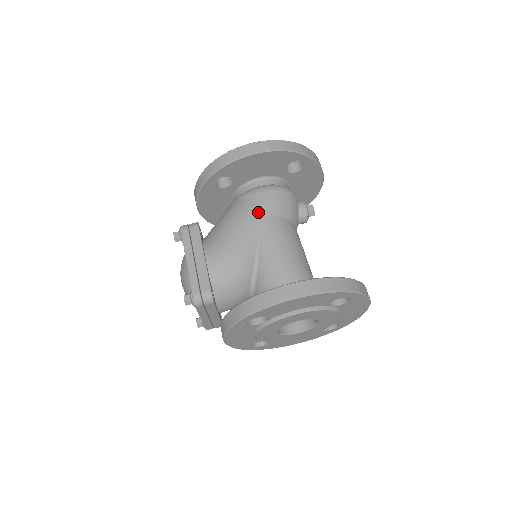
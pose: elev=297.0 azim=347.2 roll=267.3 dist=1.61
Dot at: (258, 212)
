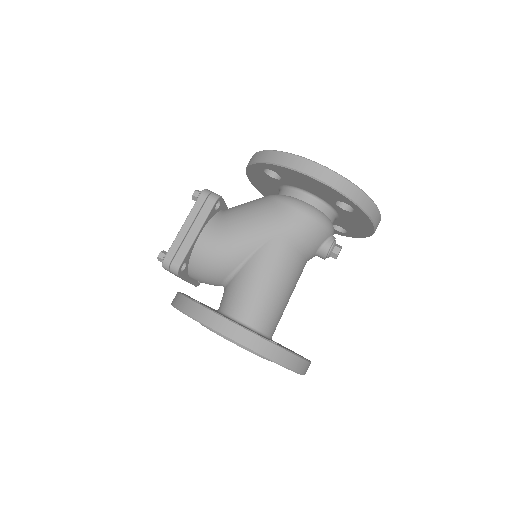
Dot at: (275, 226)
